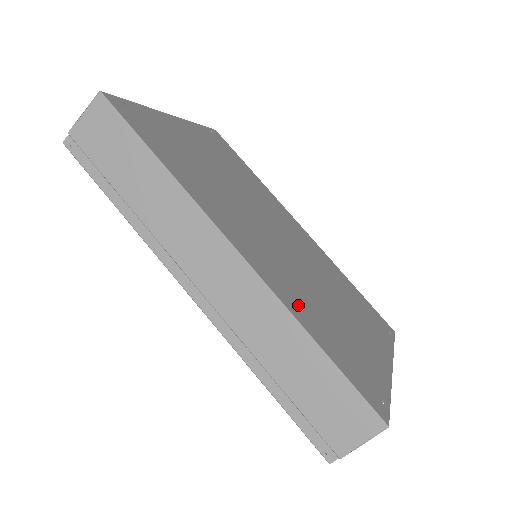
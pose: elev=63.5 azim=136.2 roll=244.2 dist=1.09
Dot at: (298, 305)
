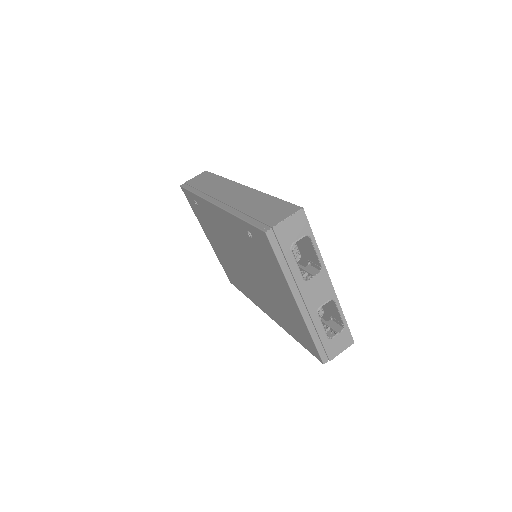
Dot at: occluded
